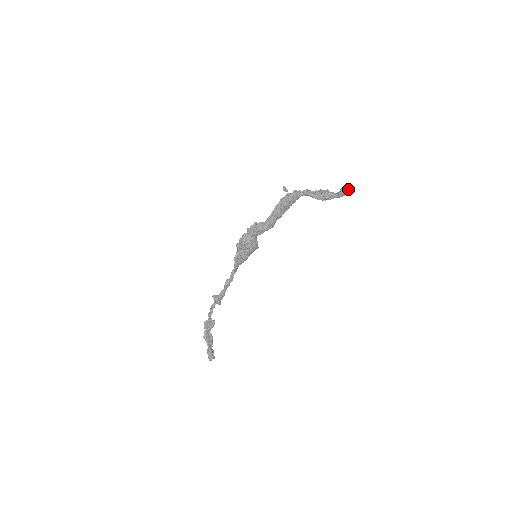
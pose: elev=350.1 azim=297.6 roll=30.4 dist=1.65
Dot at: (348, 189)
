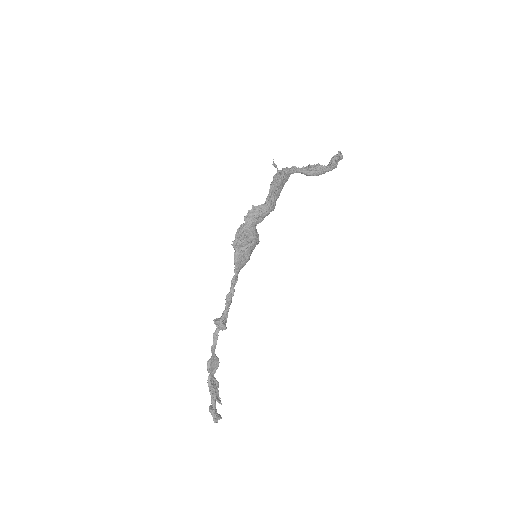
Dot at: (341, 156)
